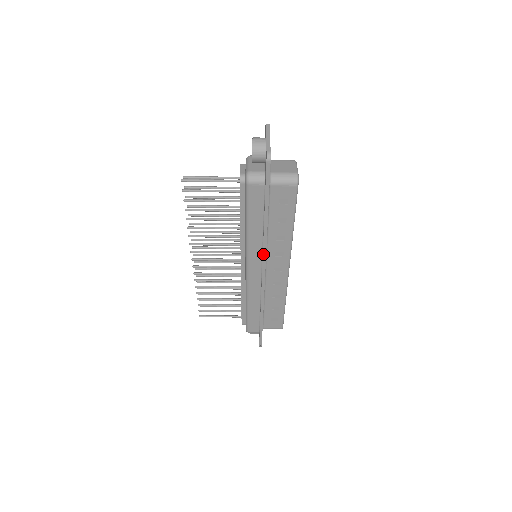
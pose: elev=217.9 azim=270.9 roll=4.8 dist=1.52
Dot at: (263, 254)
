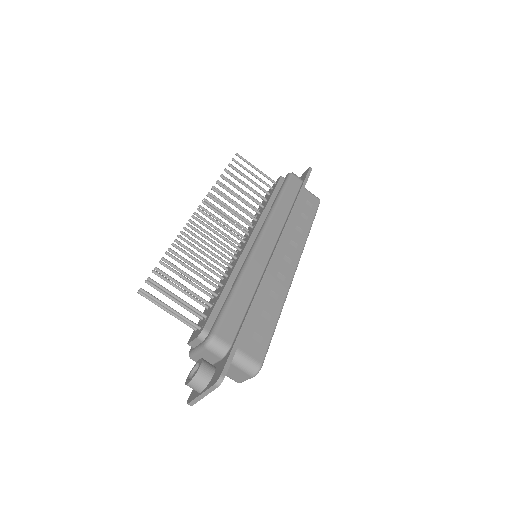
Dot at: (286, 225)
